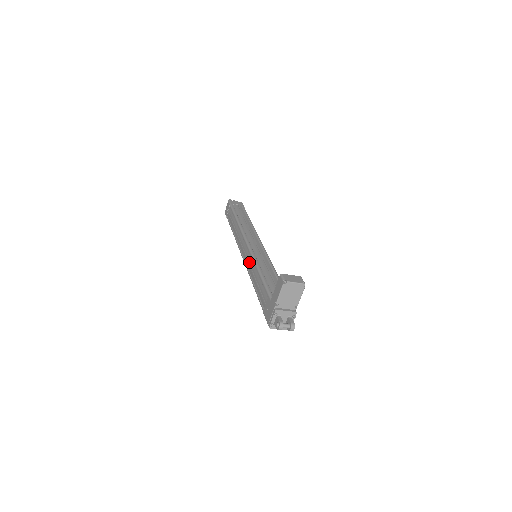
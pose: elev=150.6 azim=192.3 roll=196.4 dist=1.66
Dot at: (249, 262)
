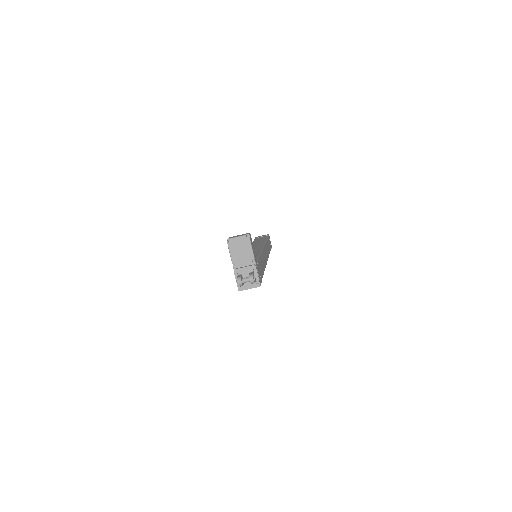
Dot at: occluded
